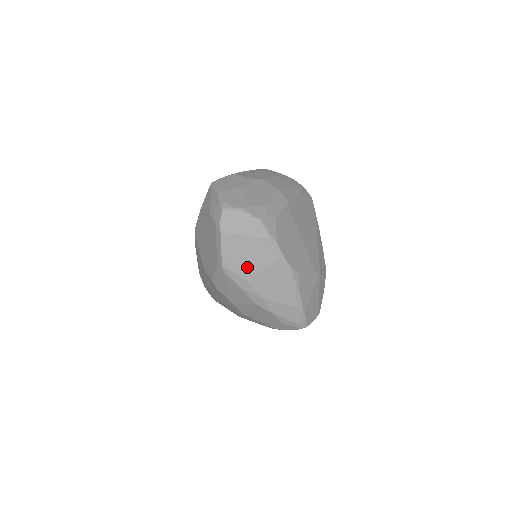
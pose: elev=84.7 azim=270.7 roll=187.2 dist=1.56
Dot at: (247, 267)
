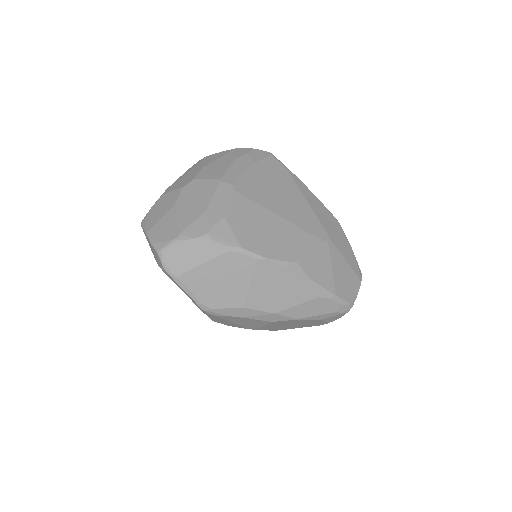
Dot at: (230, 294)
